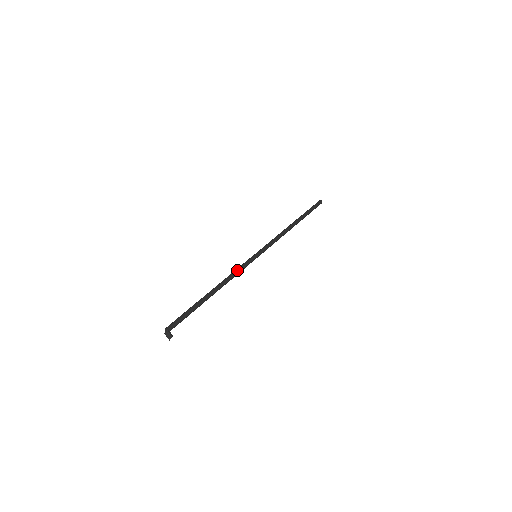
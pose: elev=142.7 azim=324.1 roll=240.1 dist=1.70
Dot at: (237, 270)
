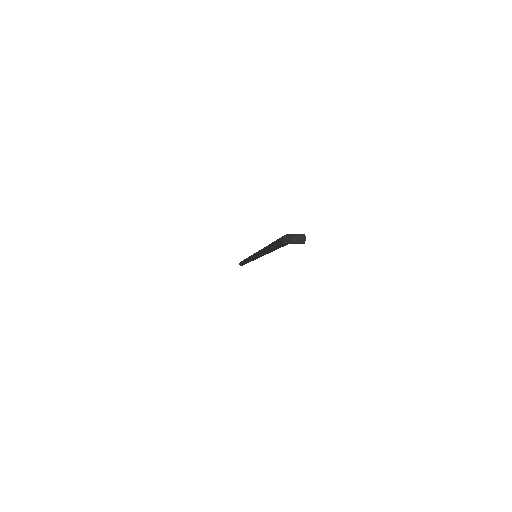
Dot at: occluded
